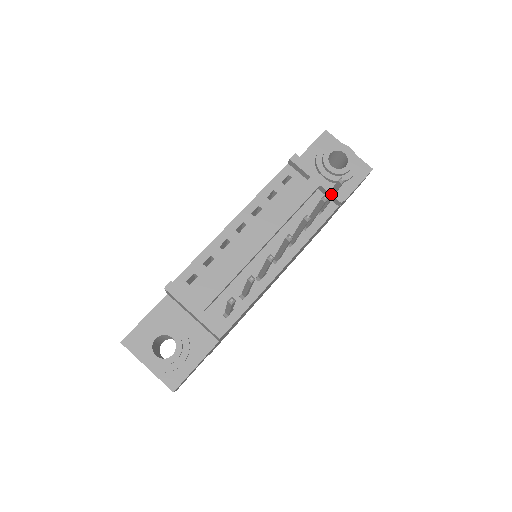
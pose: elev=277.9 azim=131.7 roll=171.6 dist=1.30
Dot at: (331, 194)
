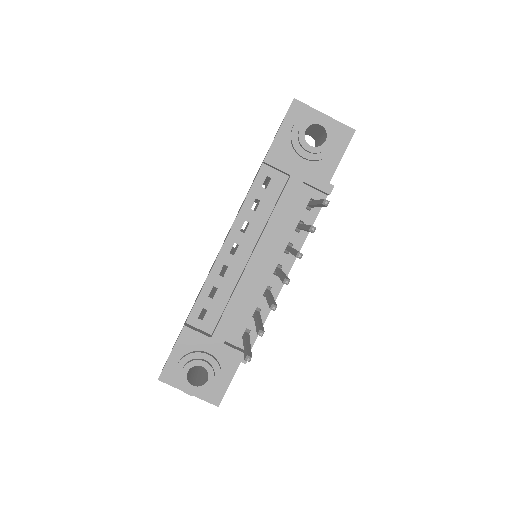
Dot at: (317, 206)
